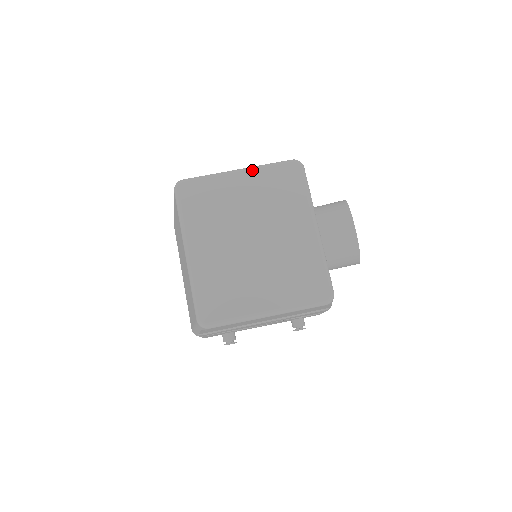
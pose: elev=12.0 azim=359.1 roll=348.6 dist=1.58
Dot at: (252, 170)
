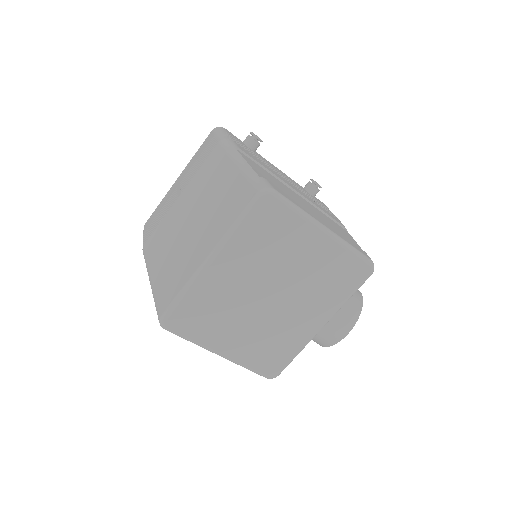
Dot at: (336, 242)
